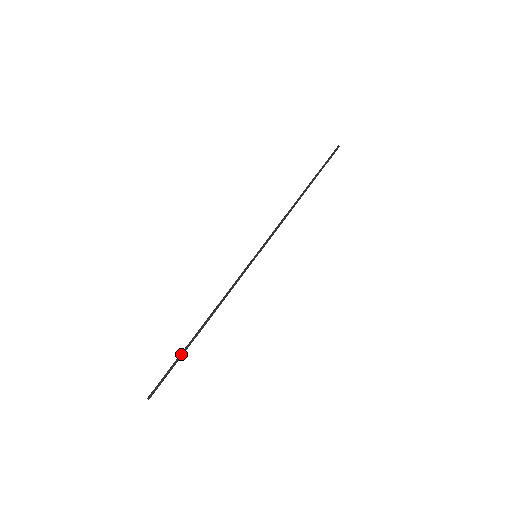
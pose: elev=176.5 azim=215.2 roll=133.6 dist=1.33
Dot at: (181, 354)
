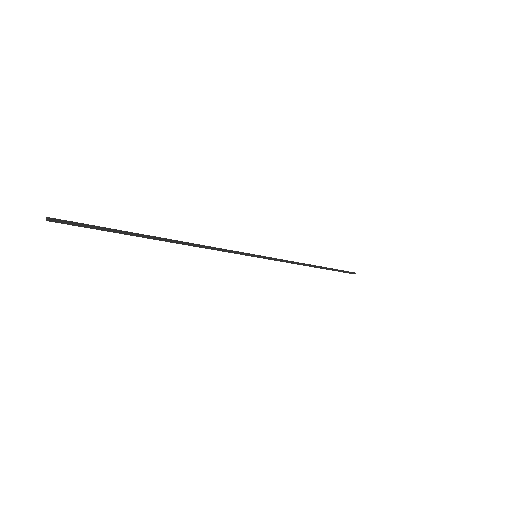
Dot at: (127, 231)
